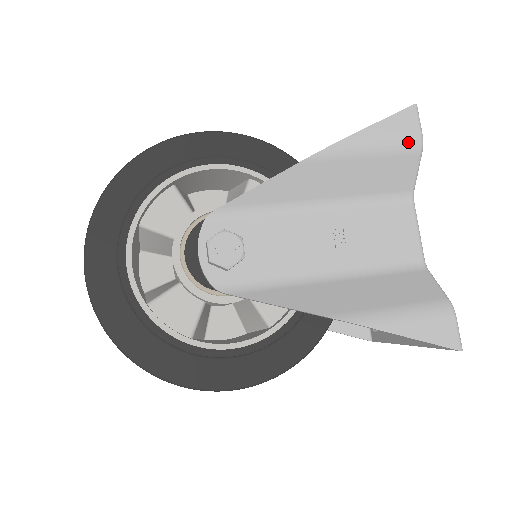
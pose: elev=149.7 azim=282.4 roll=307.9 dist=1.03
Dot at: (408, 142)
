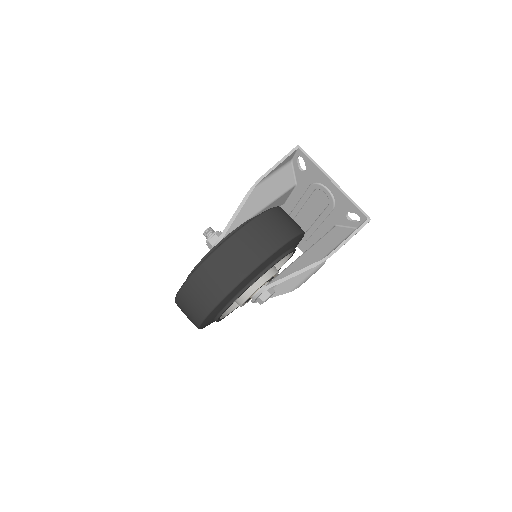
Dot at: occluded
